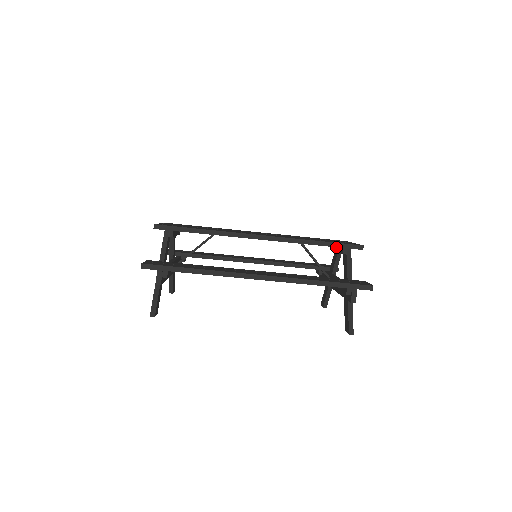
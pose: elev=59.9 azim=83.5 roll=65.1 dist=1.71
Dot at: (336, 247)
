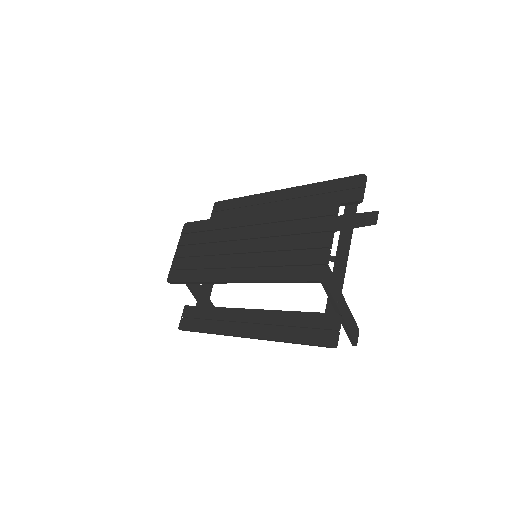
Dot at: occluded
